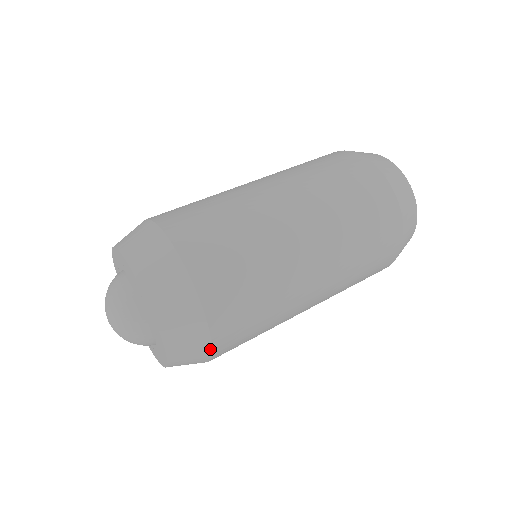
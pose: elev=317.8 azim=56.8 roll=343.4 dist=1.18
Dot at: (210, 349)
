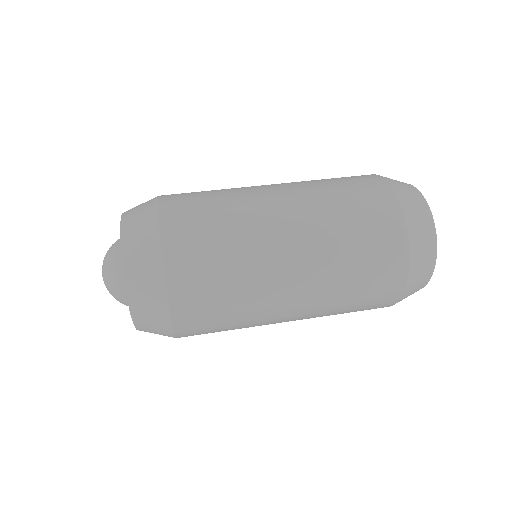
Dot at: (166, 296)
